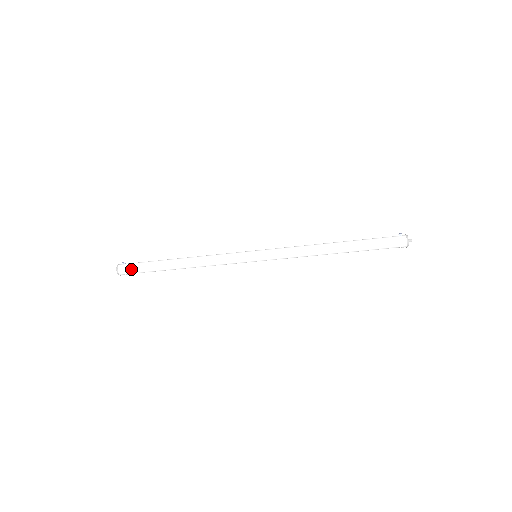
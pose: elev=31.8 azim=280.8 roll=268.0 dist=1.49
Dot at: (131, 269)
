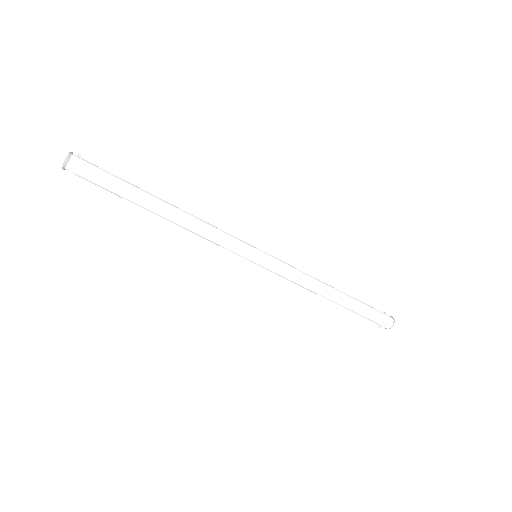
Dot at: (93, 168)
